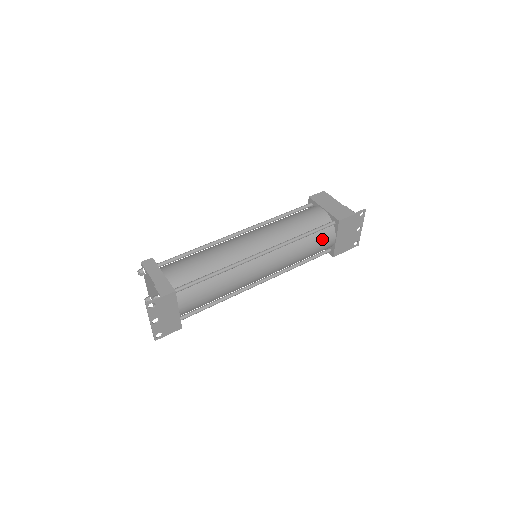
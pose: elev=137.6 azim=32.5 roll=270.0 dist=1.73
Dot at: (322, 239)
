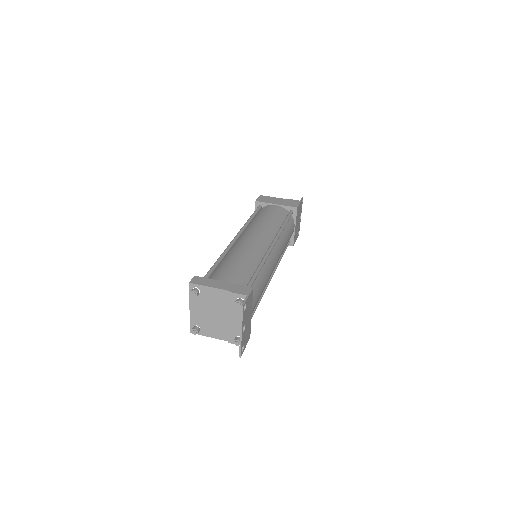
Dot at: (291, 227)
